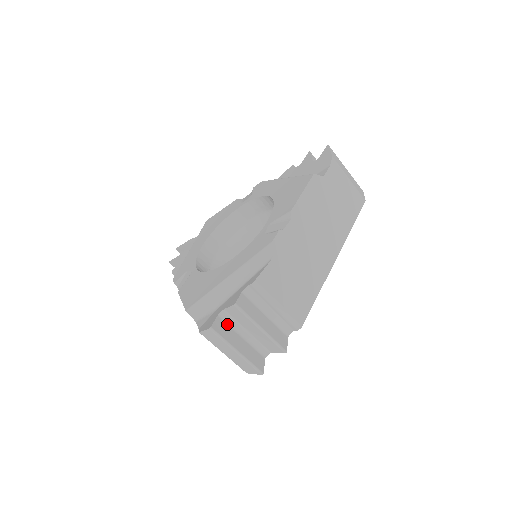
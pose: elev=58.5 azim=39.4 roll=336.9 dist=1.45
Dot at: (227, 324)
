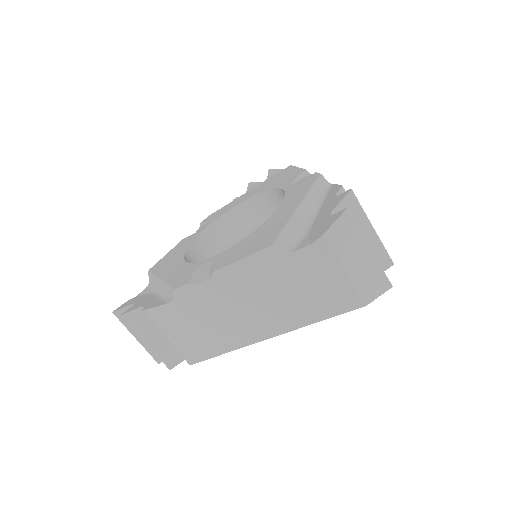
Dot at: occluded
